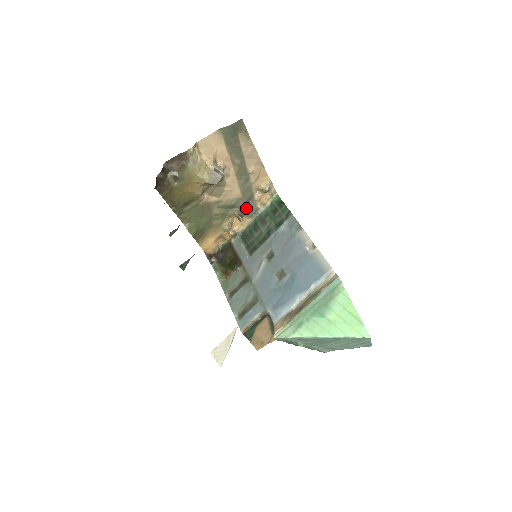
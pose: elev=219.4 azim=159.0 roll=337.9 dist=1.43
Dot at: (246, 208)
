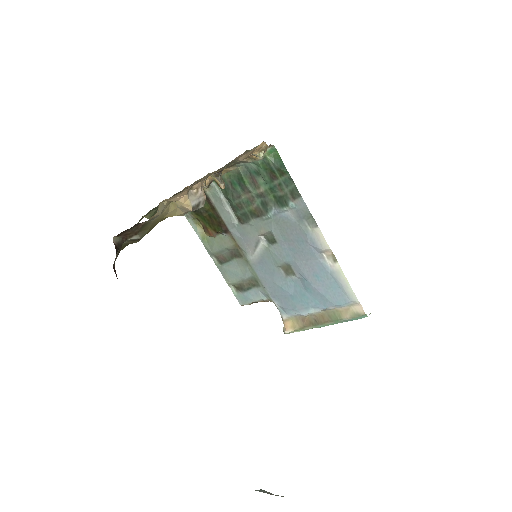
Dot at: occluded
